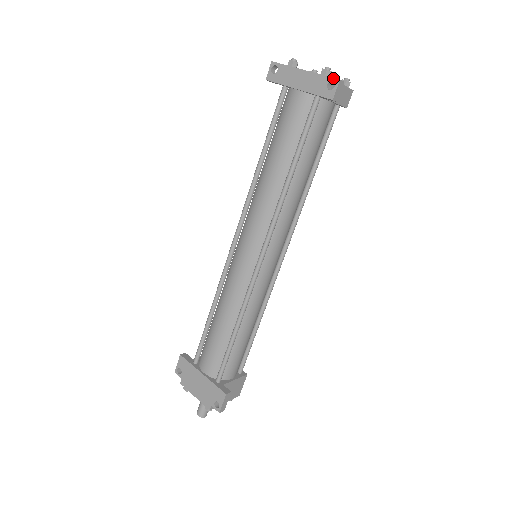
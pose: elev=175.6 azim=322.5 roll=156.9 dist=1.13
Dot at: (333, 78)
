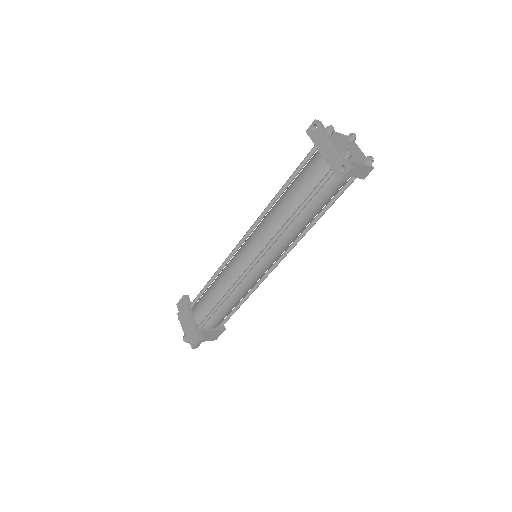
Dot at: (346, 164)
